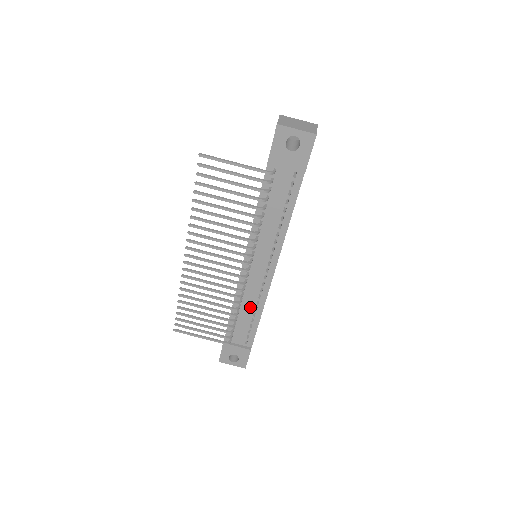
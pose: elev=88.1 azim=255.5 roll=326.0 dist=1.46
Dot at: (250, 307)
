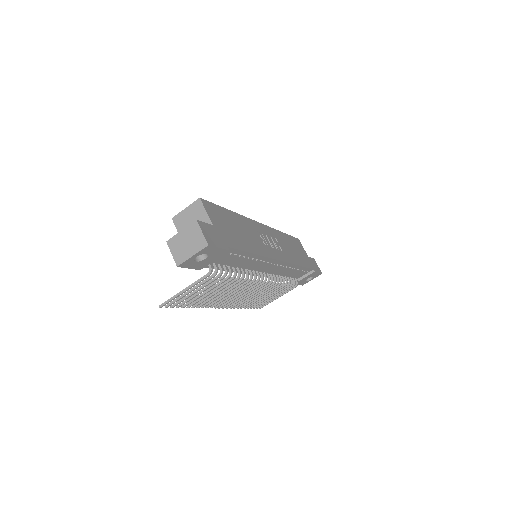
Dot at: (287, 271)
